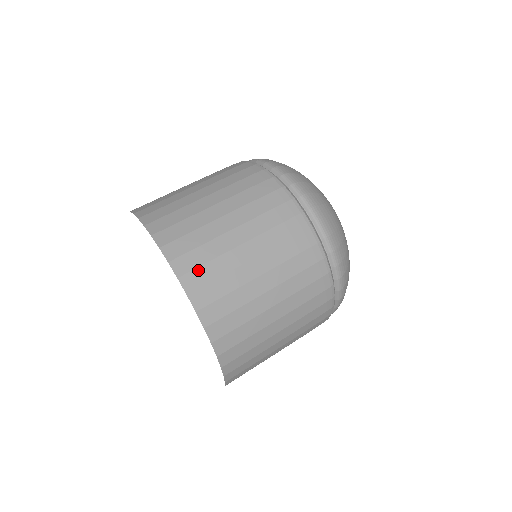
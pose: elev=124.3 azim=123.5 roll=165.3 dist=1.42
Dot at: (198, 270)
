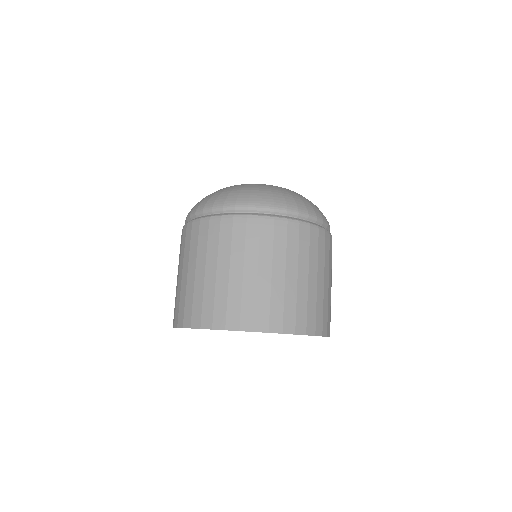
Dot at: (257, 315)
